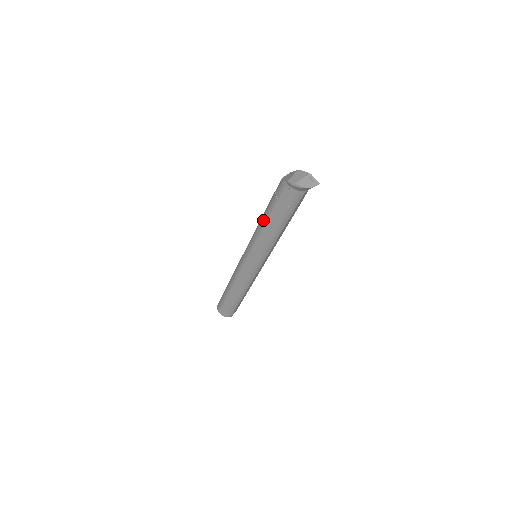
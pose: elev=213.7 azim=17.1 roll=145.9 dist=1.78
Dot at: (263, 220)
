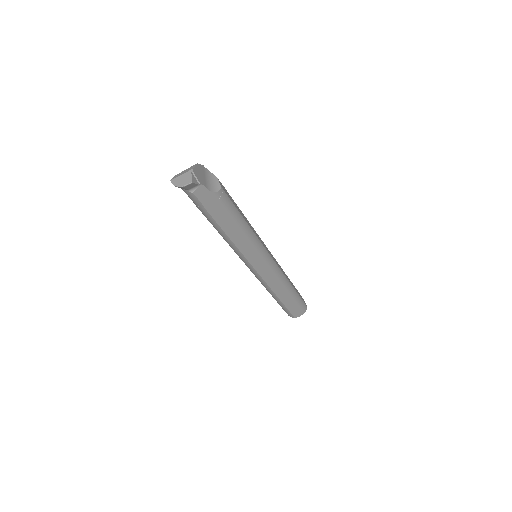
Dot at: occluded
